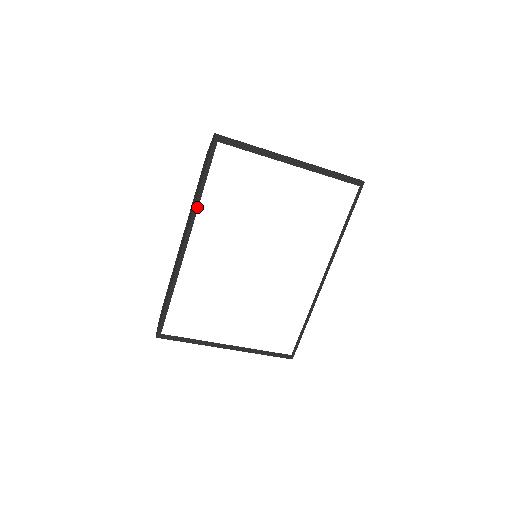
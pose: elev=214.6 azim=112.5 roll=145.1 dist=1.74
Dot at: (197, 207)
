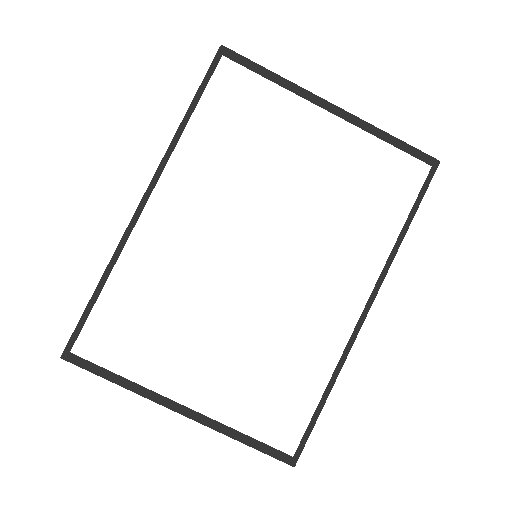
Dot at: (175, 144)
